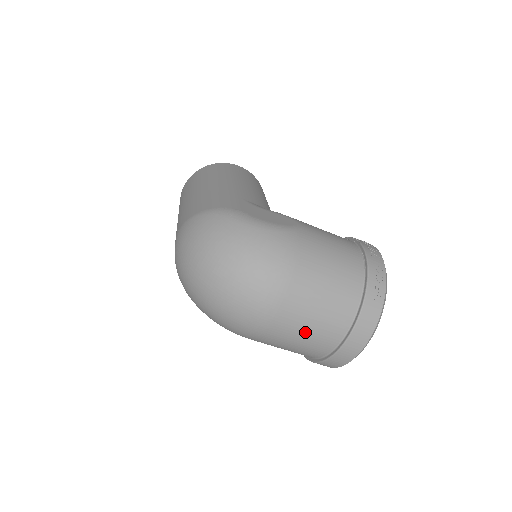
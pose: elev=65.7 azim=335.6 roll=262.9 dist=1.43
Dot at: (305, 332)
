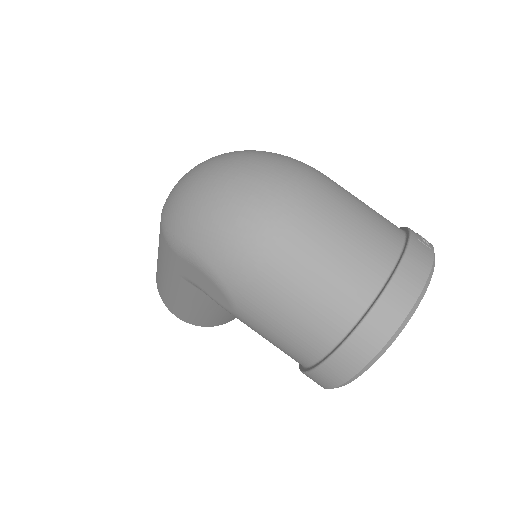
Dot at: (337, 250)
